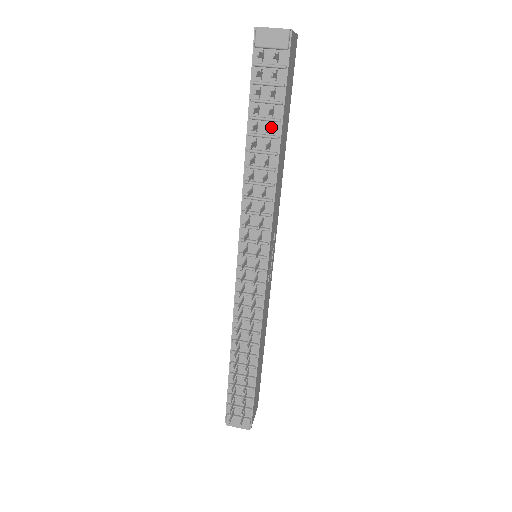
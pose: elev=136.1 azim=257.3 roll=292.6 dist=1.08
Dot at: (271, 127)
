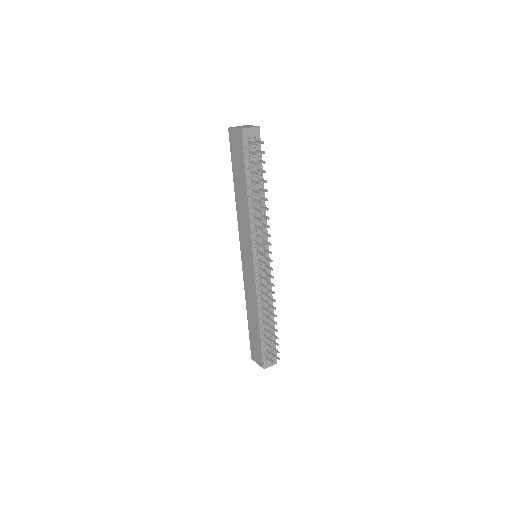
Dot at: (260, 179)
